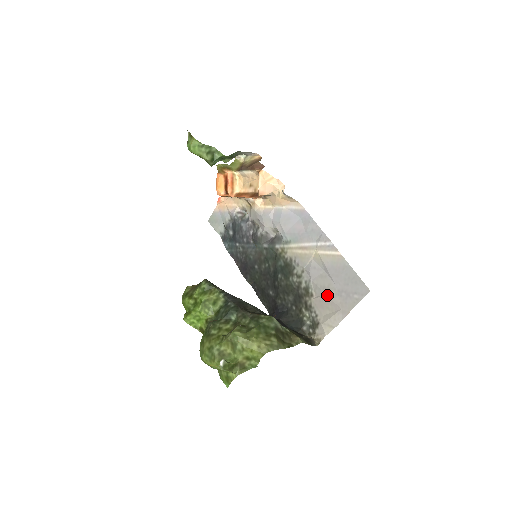
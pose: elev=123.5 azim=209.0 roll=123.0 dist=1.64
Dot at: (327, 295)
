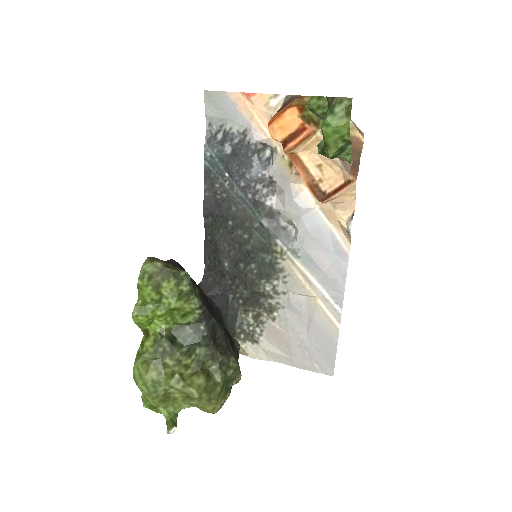
Dot at: (290, 338)
